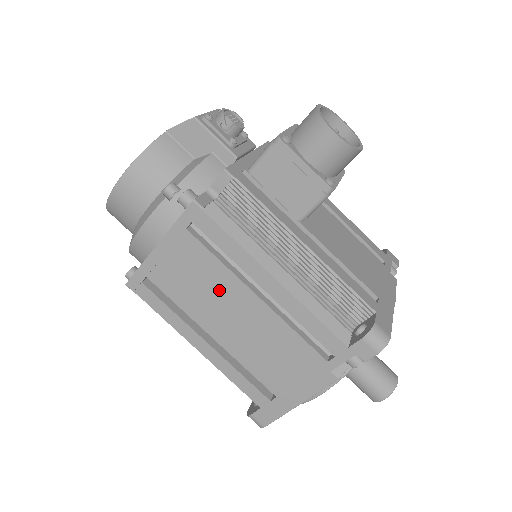
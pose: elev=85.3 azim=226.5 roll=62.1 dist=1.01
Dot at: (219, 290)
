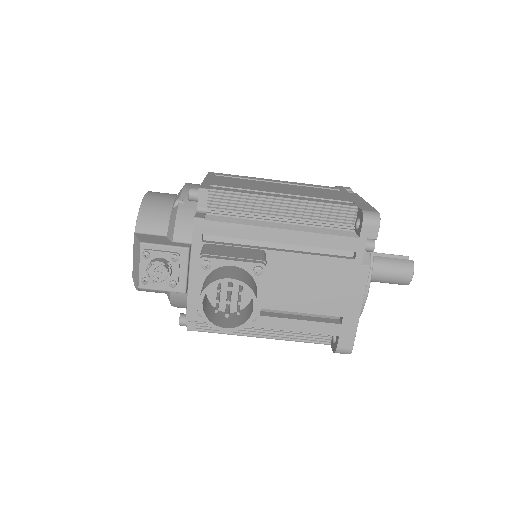
Dot at: occluded
